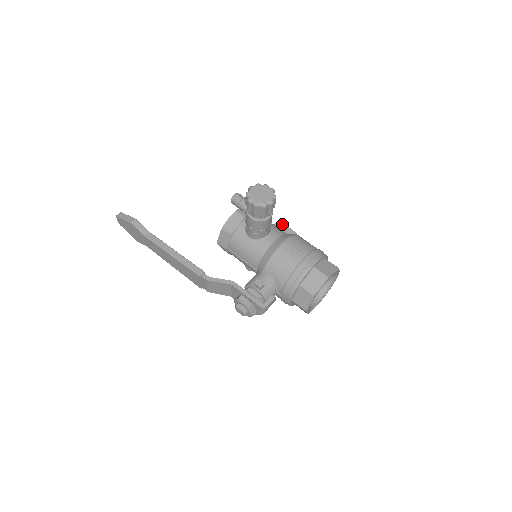
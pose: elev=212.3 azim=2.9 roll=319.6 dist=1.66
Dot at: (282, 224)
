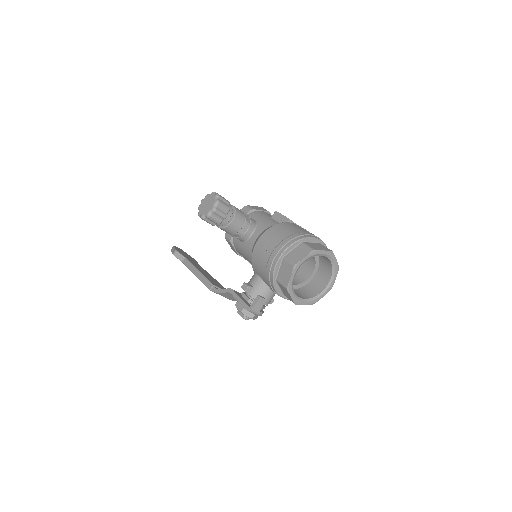
Dot at: (278, 214)
